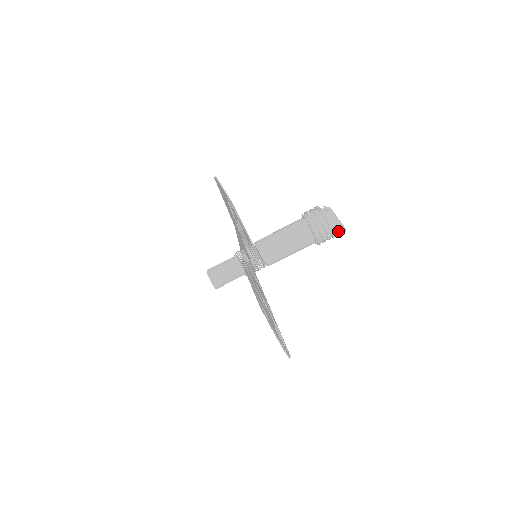
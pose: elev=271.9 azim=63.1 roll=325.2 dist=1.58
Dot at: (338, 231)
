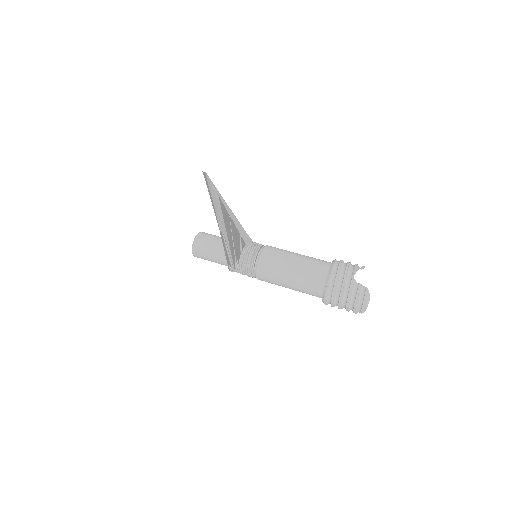
Dot at: occluded
